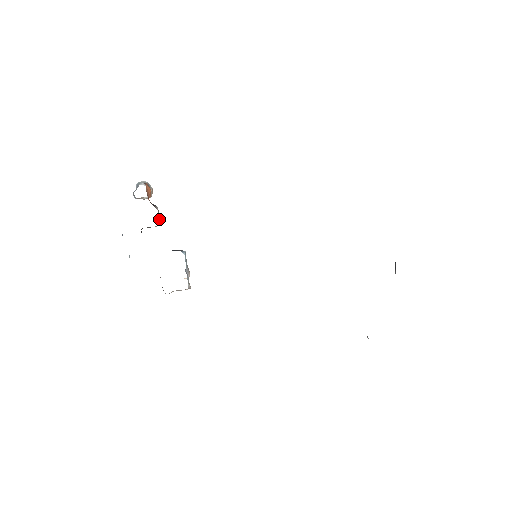
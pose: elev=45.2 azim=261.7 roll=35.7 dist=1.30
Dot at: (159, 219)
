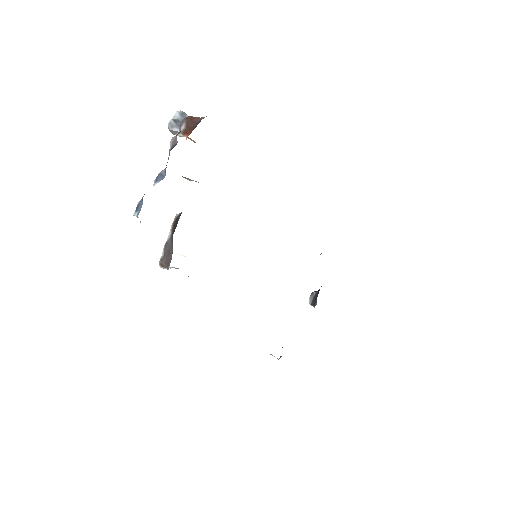
Dot at: occluded
